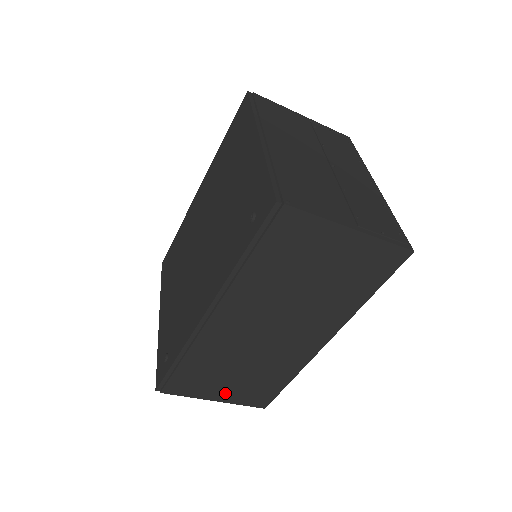
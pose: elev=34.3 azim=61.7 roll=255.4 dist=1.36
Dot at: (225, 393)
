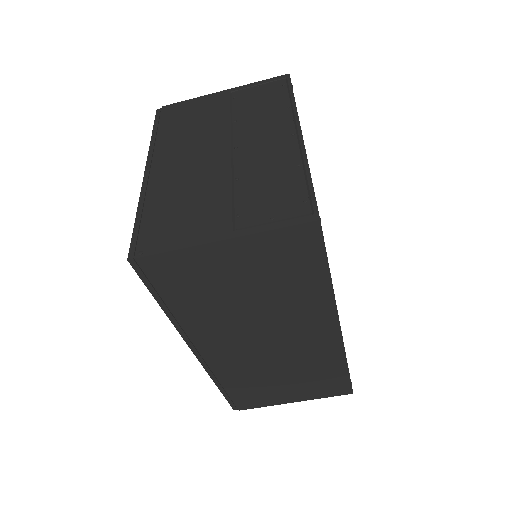
Dot at: (295, 395)
